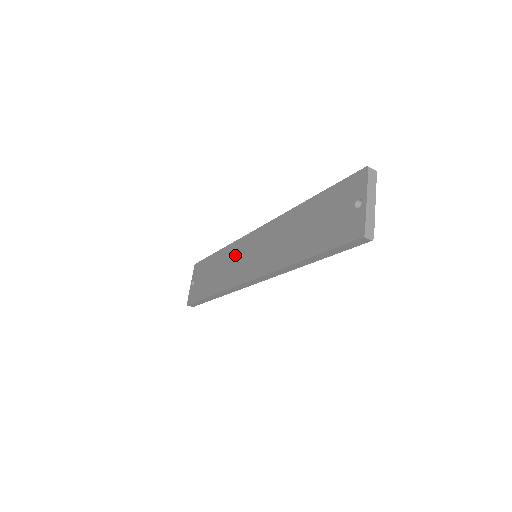
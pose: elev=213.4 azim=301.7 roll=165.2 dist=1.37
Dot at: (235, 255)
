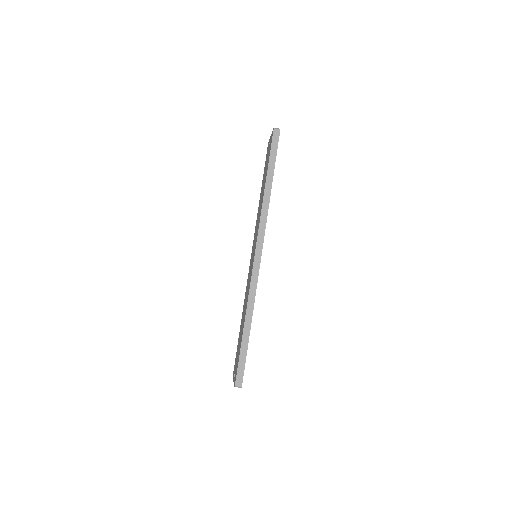
Dot at: (247, 286)
